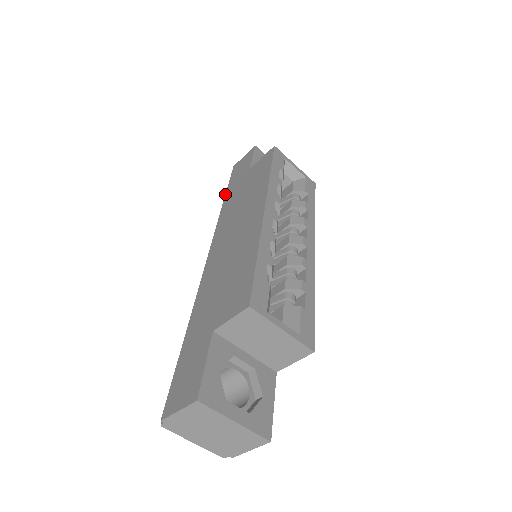
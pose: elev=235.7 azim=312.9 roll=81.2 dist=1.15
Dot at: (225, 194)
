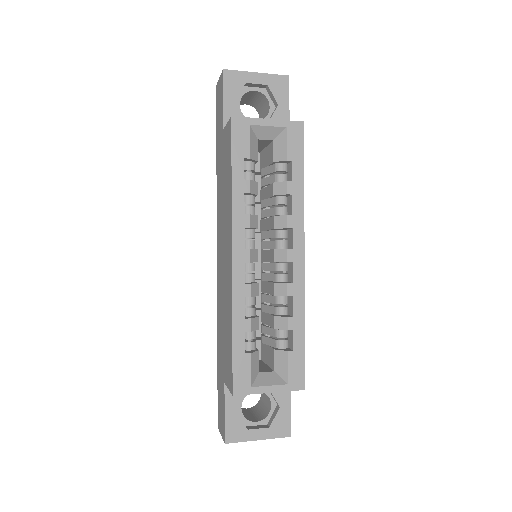
Dot at: (216, 150)
